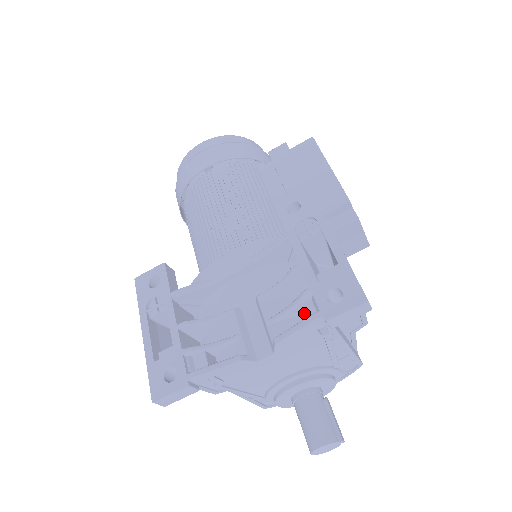
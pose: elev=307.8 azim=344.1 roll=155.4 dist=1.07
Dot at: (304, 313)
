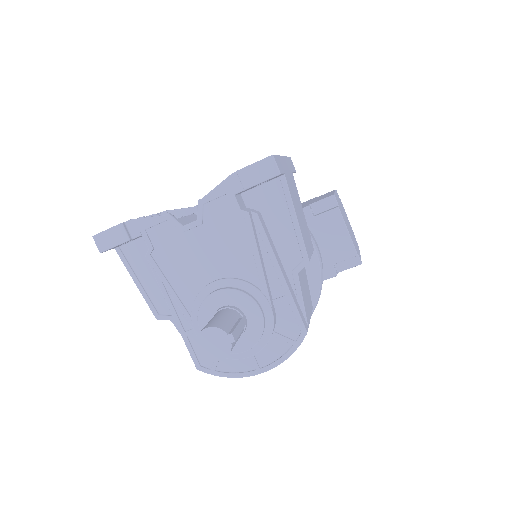
Dot at: occluded
